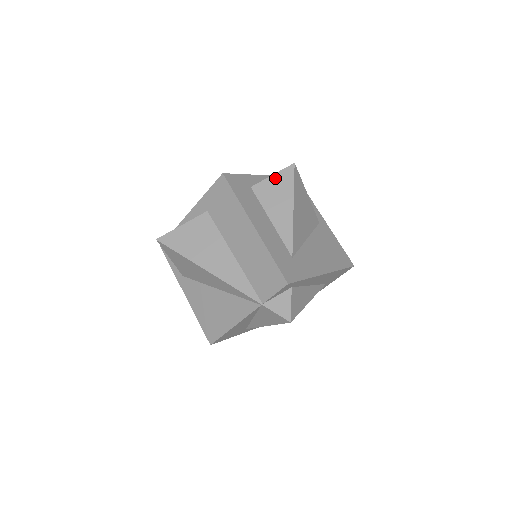
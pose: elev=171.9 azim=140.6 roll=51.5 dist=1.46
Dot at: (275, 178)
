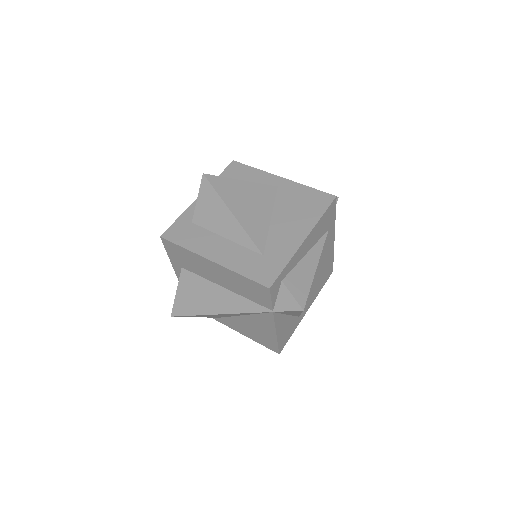
Dot at: (201, 200)
